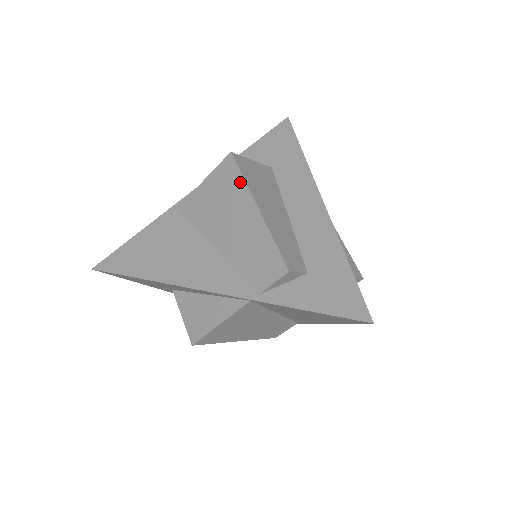
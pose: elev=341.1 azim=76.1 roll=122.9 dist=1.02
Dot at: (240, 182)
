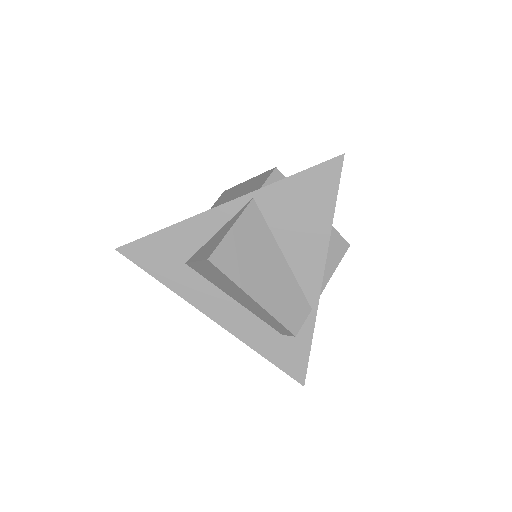
Dot at: (233, 189)
